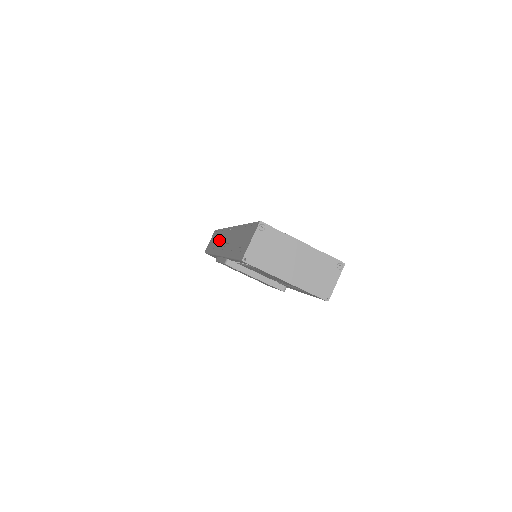
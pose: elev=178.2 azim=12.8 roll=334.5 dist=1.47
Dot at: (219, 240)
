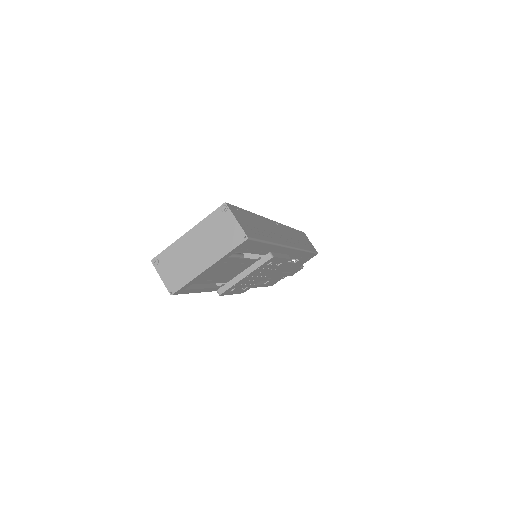
Dot at: occluded
